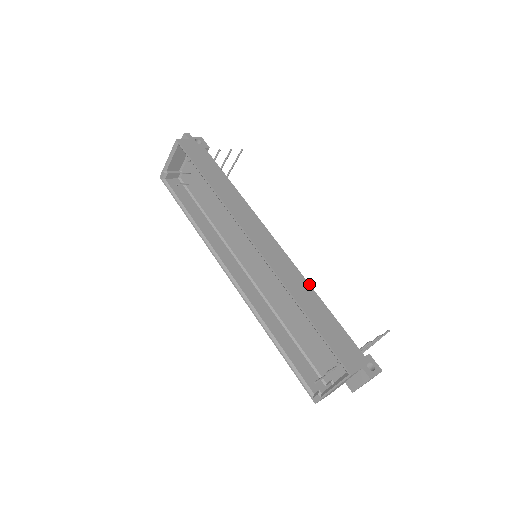
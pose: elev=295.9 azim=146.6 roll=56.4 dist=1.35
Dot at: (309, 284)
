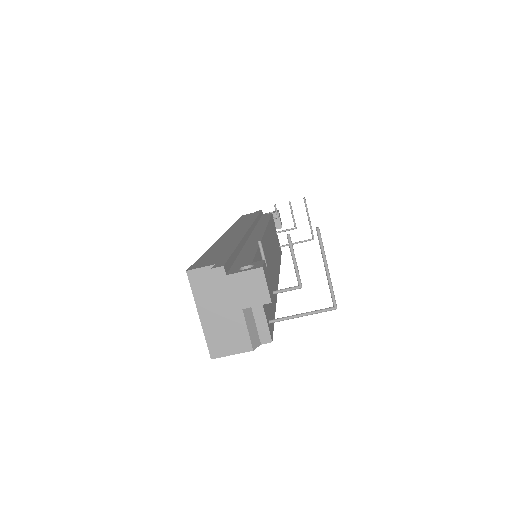
Dot at: (261, 240)
